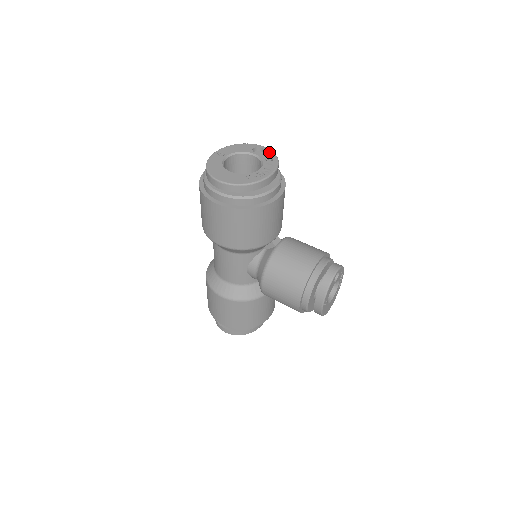
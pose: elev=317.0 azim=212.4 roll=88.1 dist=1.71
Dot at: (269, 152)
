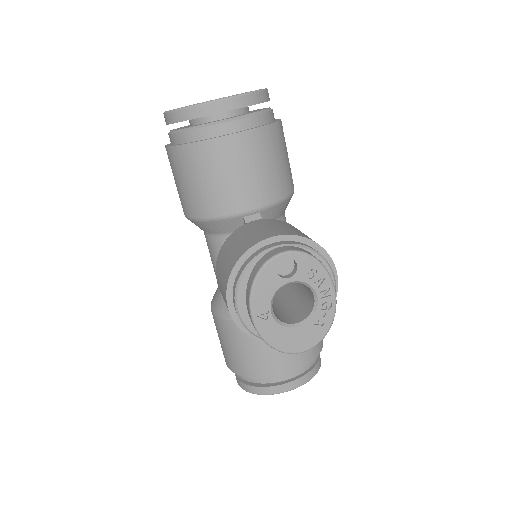
Dot at: occluded
